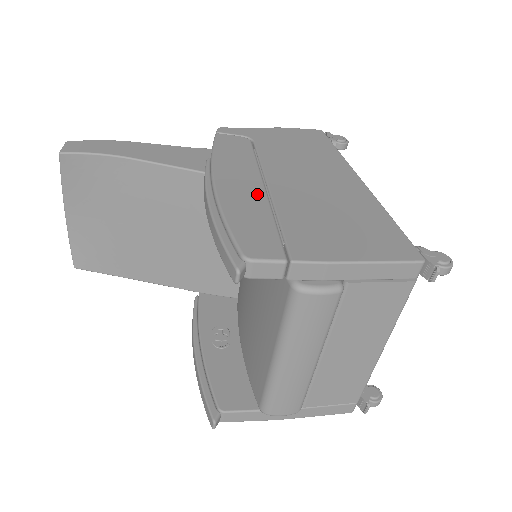
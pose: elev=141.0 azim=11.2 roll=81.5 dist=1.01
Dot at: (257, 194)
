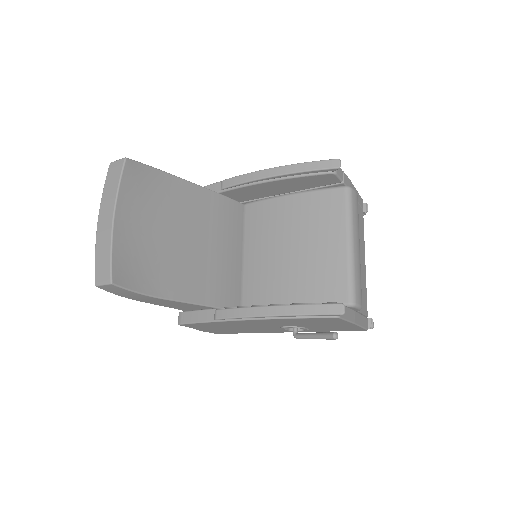
Dot at: occluded
